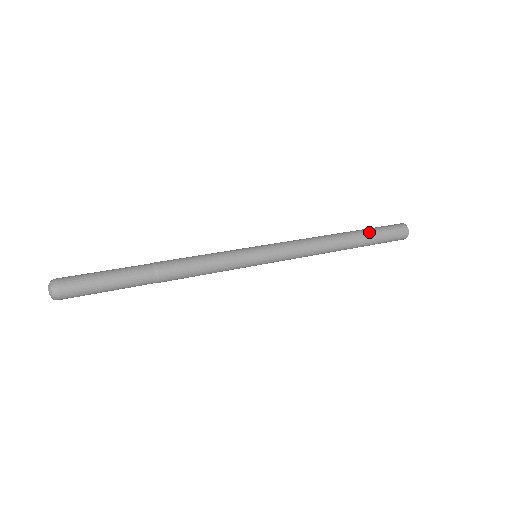
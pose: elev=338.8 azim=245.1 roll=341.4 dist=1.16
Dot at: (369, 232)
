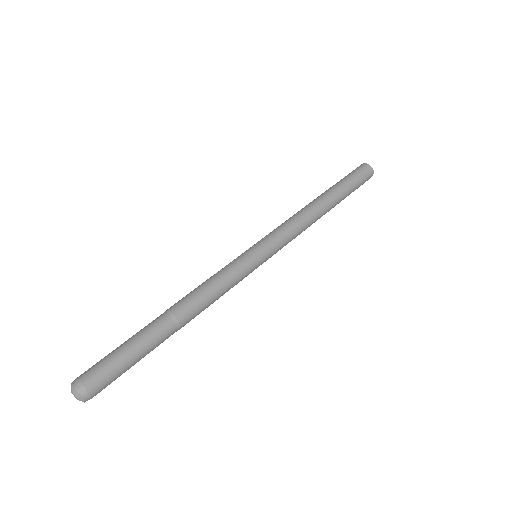
Dot at: (346, 190)
